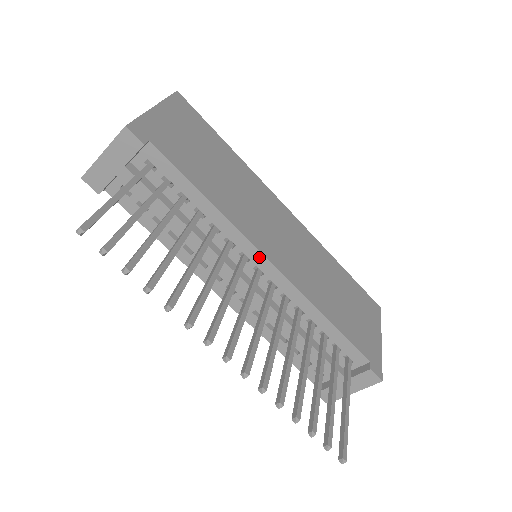
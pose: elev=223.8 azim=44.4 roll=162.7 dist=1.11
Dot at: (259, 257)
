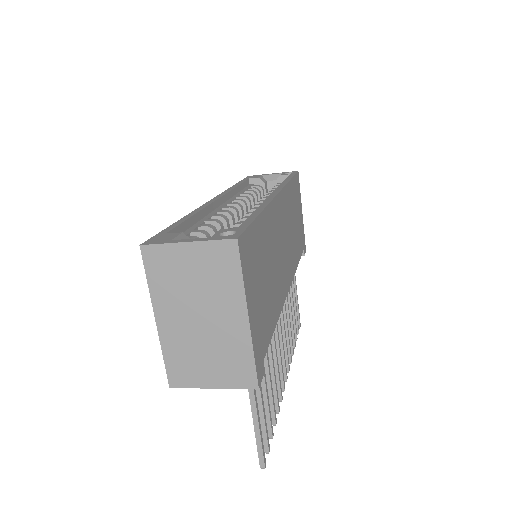
Dot at: occluded
